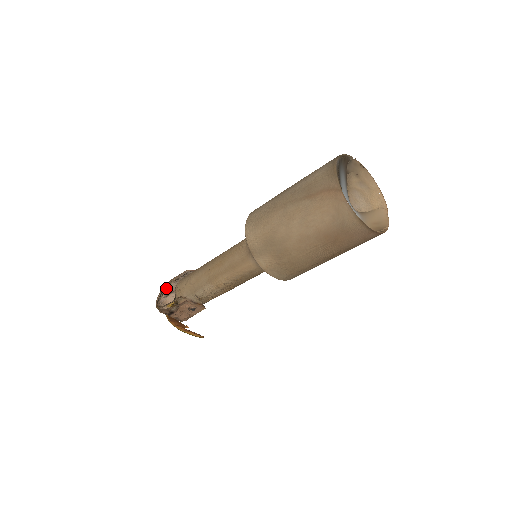
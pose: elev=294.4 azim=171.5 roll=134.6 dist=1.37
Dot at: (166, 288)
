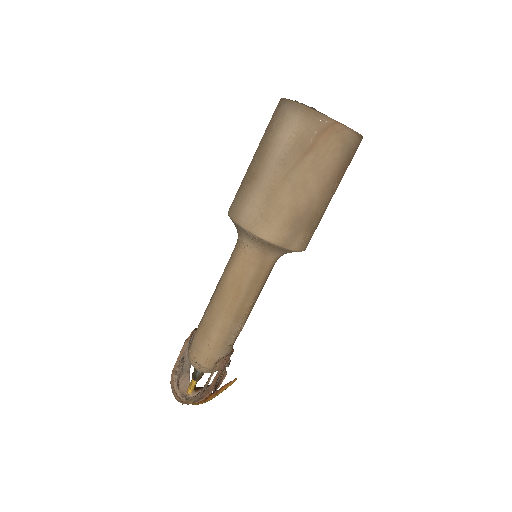
Dot at: (175, 380)
